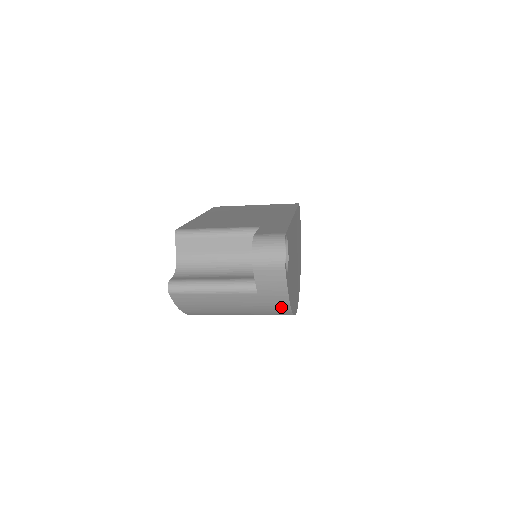
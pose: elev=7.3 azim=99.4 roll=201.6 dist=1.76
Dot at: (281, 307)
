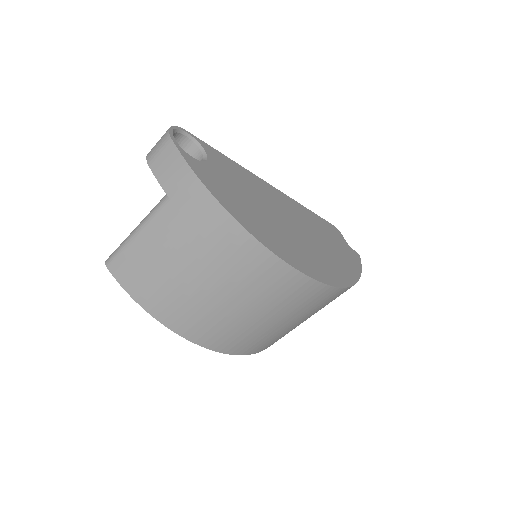
Dot at: (212, 213)
